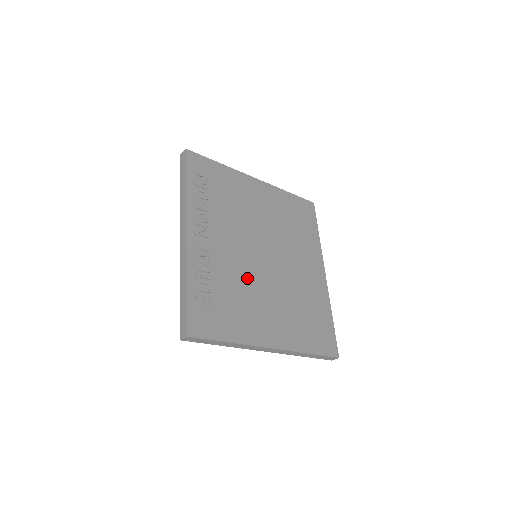
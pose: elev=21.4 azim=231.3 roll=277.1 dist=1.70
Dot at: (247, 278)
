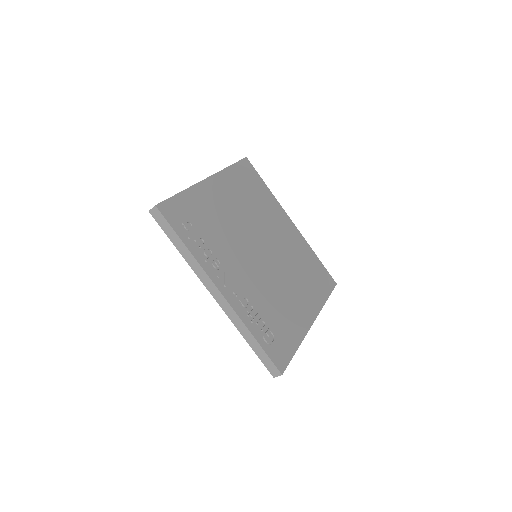
Dot at: (269, 285)
